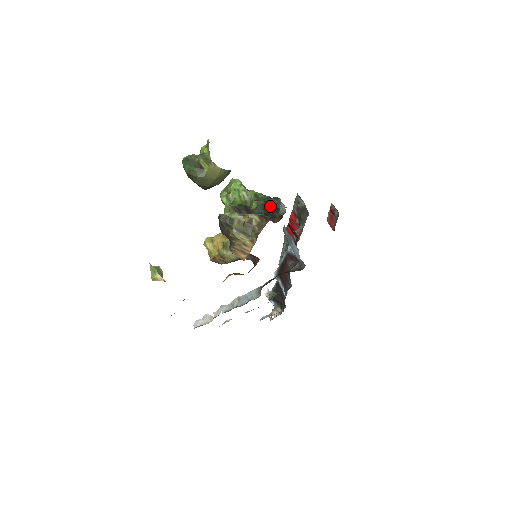
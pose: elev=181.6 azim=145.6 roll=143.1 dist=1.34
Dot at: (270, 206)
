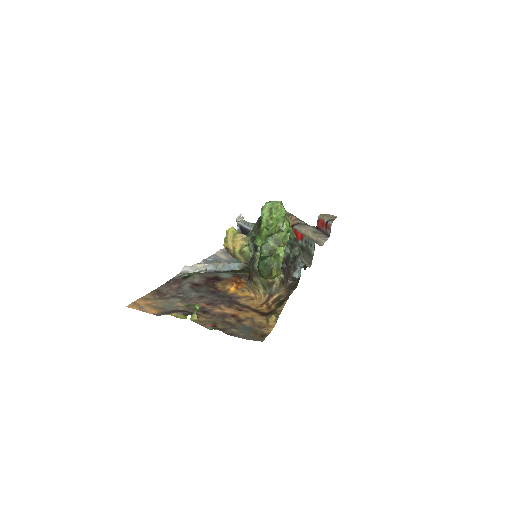
Dot at: (292, 257)
